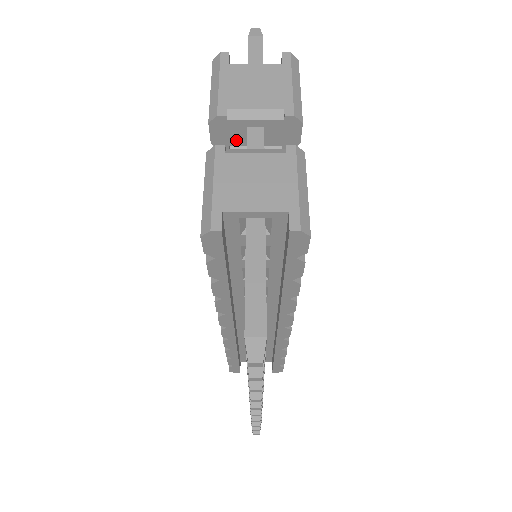
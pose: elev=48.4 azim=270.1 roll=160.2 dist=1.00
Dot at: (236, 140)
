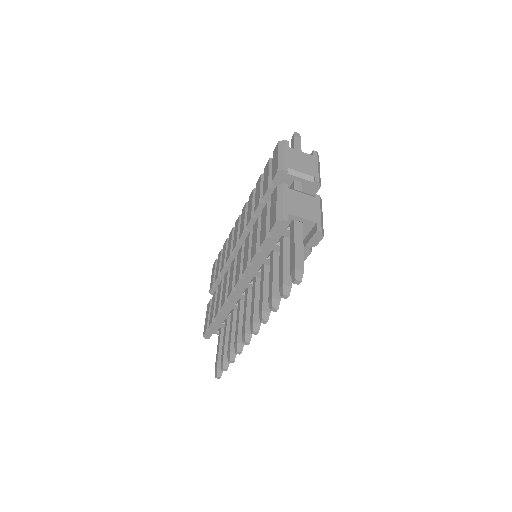
Dot at: occluded
